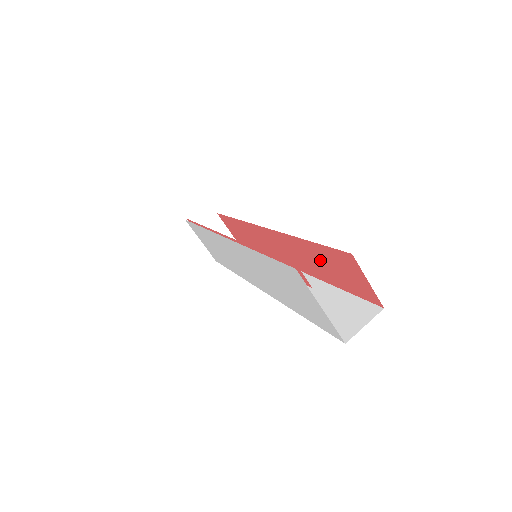
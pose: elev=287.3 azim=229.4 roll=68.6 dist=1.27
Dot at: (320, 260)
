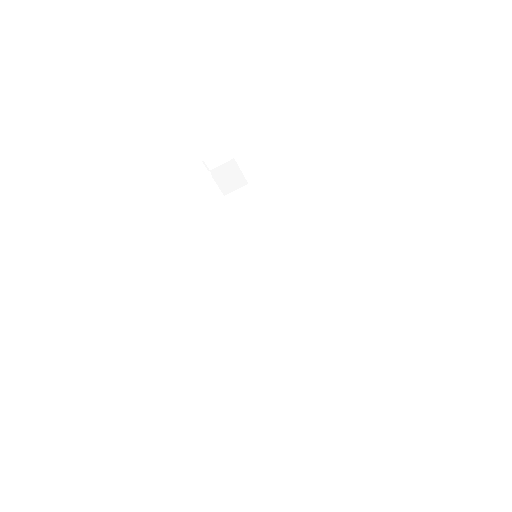
Dot at: occluded
